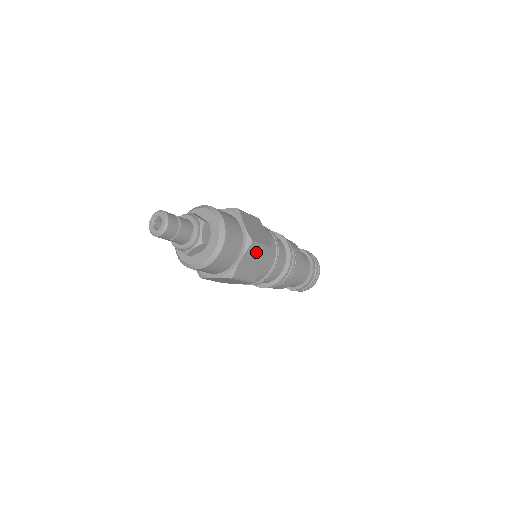
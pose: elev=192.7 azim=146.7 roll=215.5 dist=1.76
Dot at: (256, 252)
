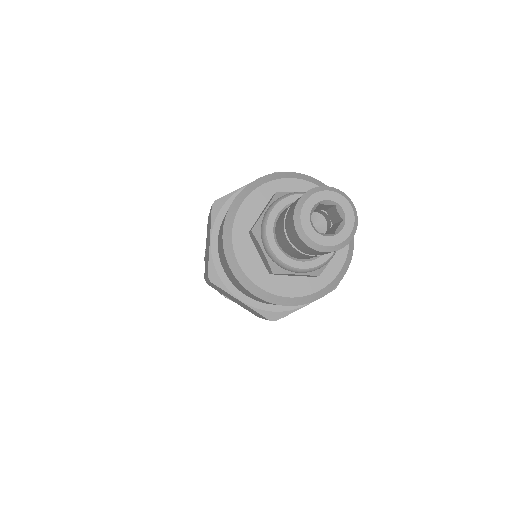
Dot at: occluded
